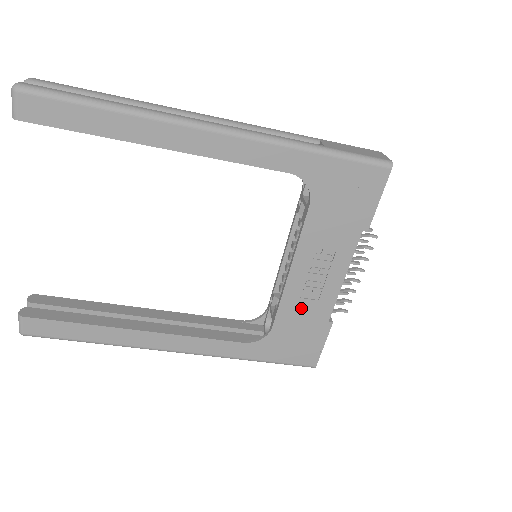
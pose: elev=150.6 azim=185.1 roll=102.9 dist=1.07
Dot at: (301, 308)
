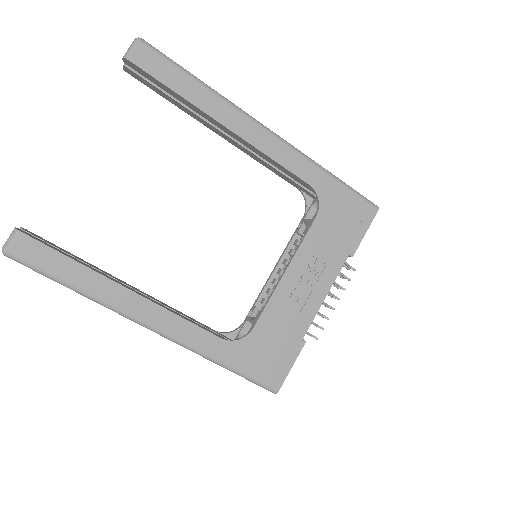
Dot at: (284, 315)
